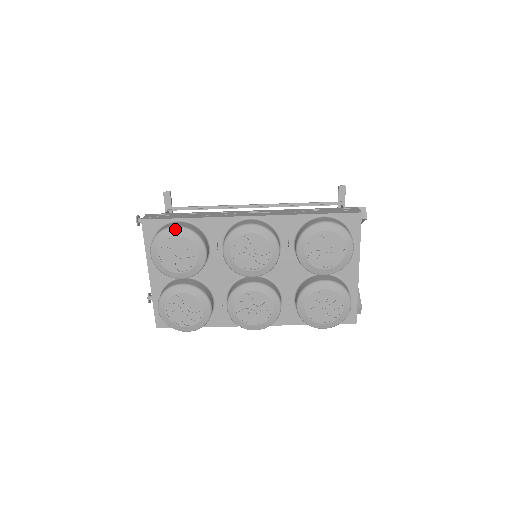
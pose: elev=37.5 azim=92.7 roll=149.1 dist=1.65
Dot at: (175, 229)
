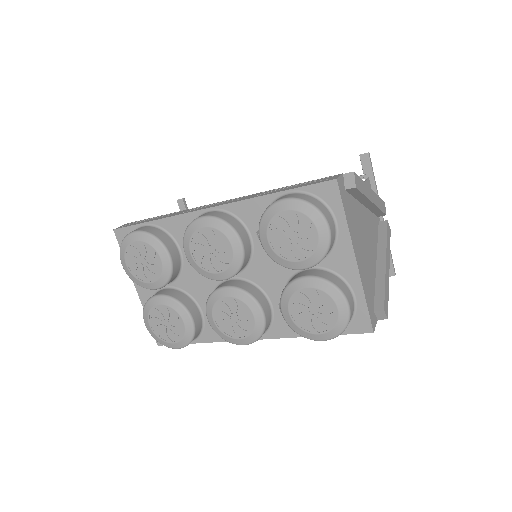
Dot at: (134, 234)
